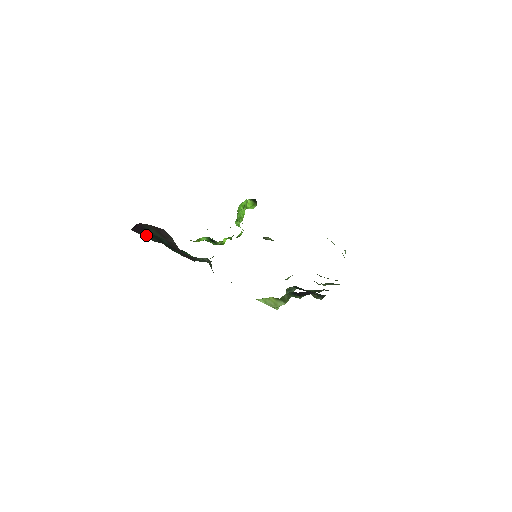
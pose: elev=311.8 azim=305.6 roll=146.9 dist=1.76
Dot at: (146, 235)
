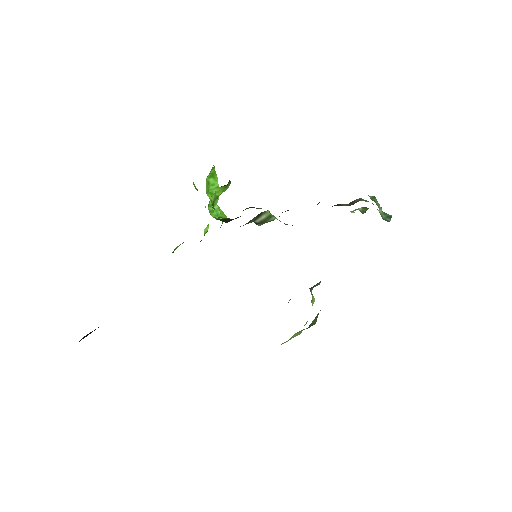
Dot at: occluded
